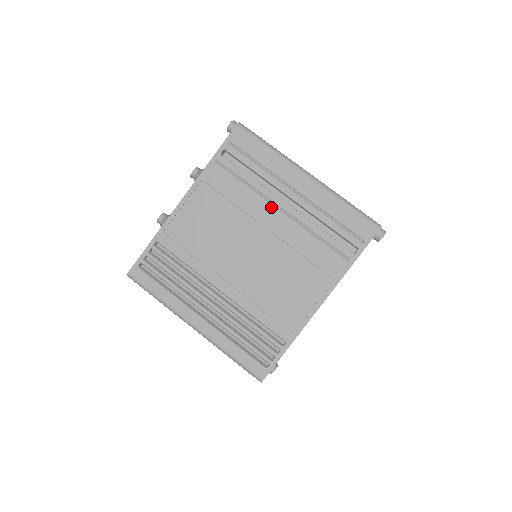
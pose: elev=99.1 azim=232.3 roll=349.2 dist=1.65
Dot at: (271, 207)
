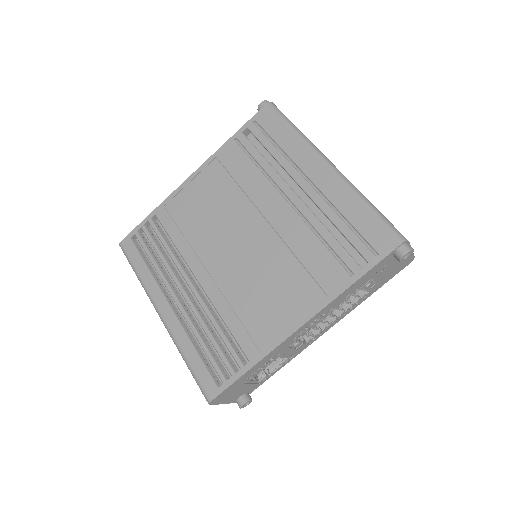
Dot at: (277, 195)
